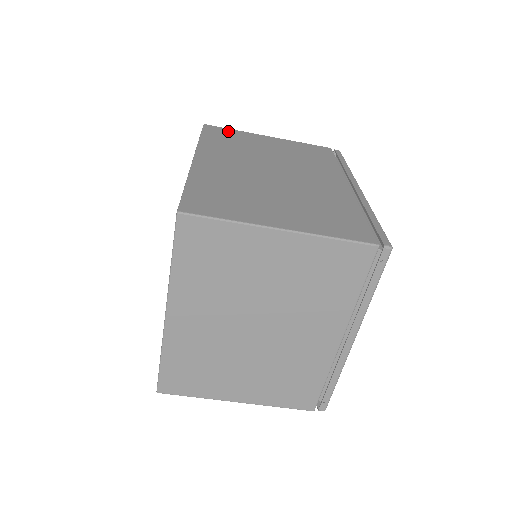
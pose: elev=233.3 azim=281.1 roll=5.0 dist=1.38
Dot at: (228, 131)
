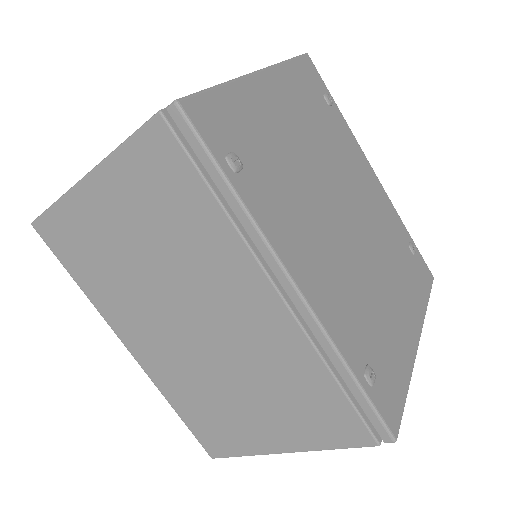
Dot at: (59, 223)
